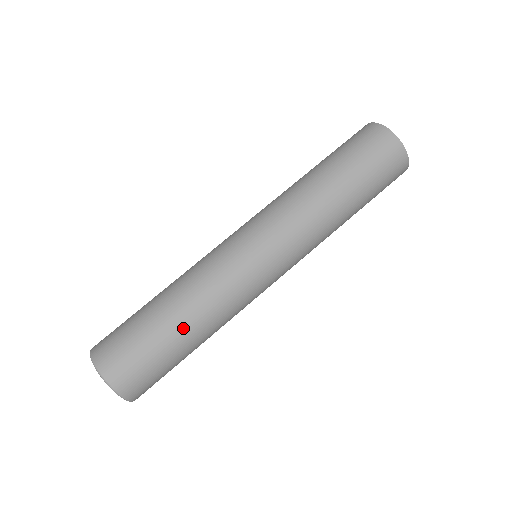
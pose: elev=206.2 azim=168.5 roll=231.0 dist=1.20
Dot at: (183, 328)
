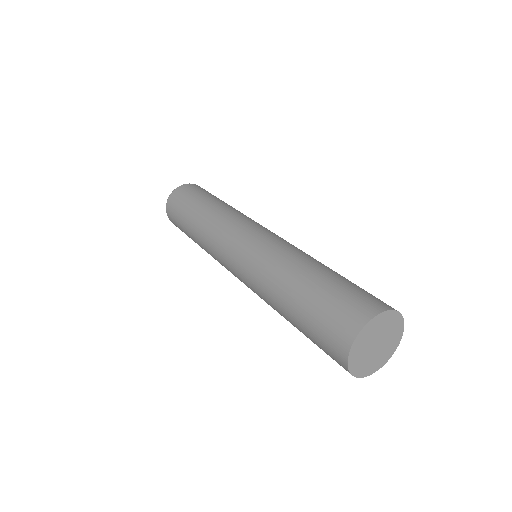
Dot at: occluded
